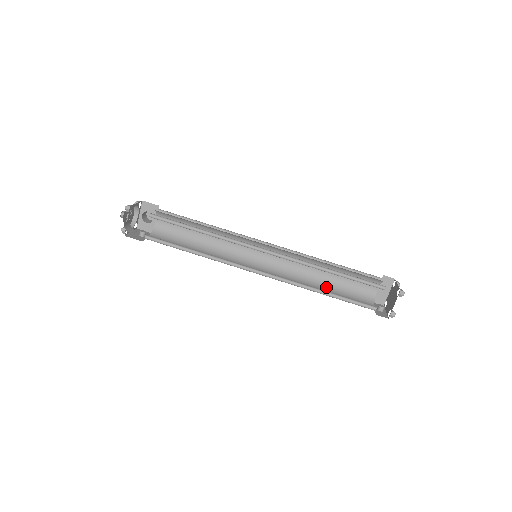
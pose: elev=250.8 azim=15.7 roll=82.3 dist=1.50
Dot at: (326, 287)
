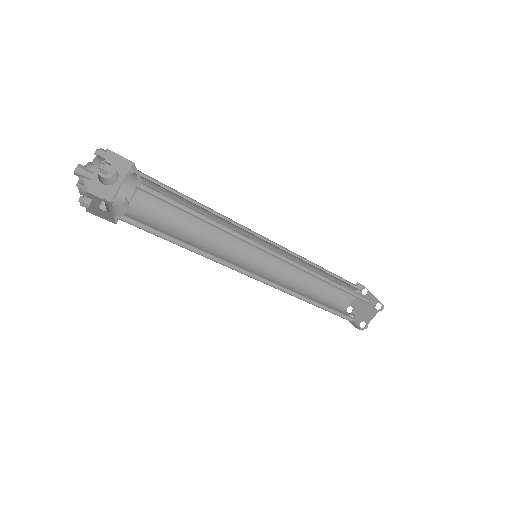
Dot at: (309, 293)
